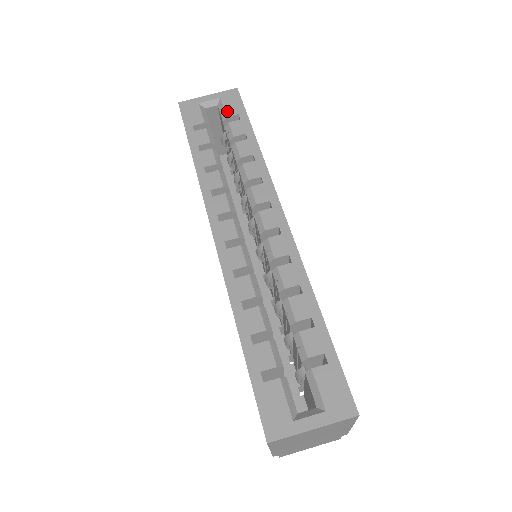
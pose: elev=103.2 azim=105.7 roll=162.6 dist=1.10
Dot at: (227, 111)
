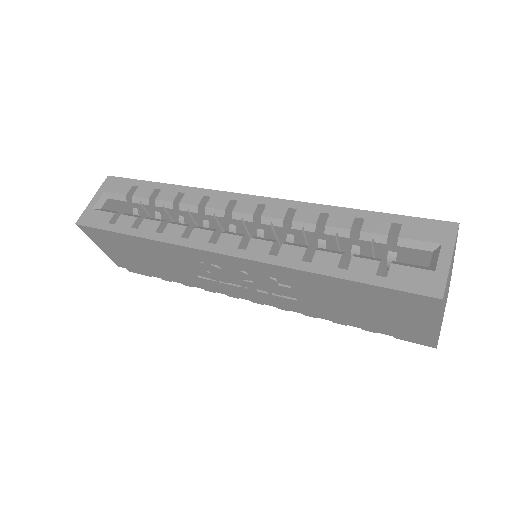
Dot at: (121, 192)
